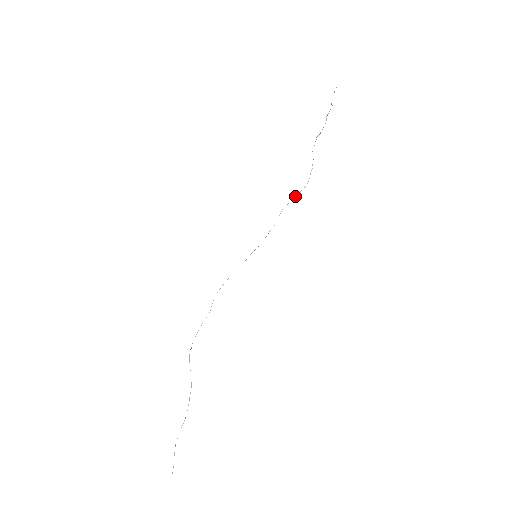
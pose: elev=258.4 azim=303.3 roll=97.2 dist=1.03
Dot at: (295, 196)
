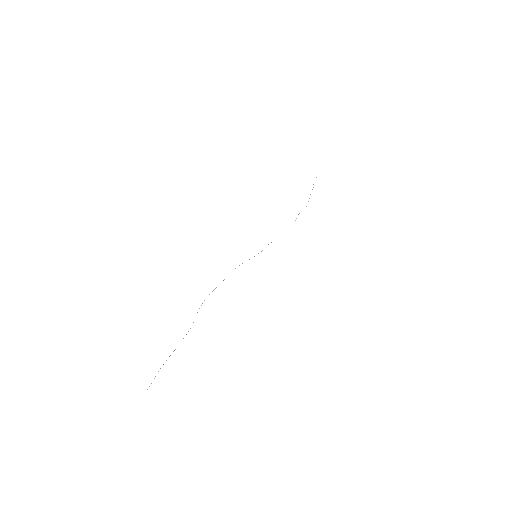
Dot at: occluded
